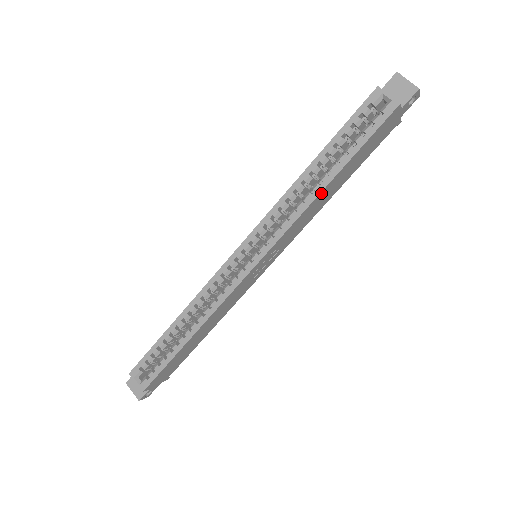
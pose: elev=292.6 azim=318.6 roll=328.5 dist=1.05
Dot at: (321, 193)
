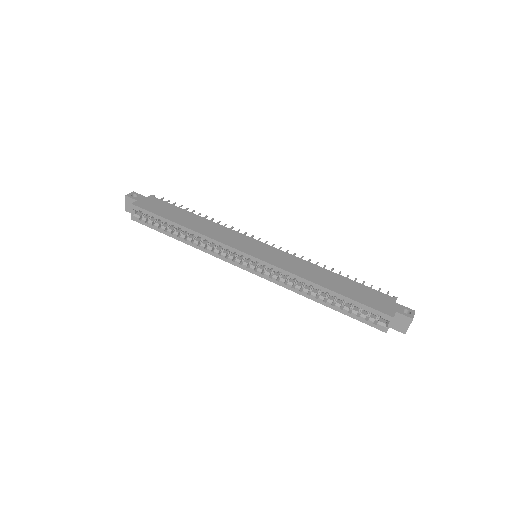
Dot at: (311, 298)
